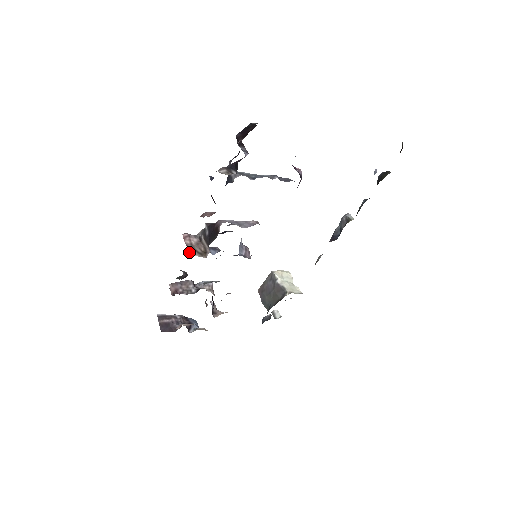
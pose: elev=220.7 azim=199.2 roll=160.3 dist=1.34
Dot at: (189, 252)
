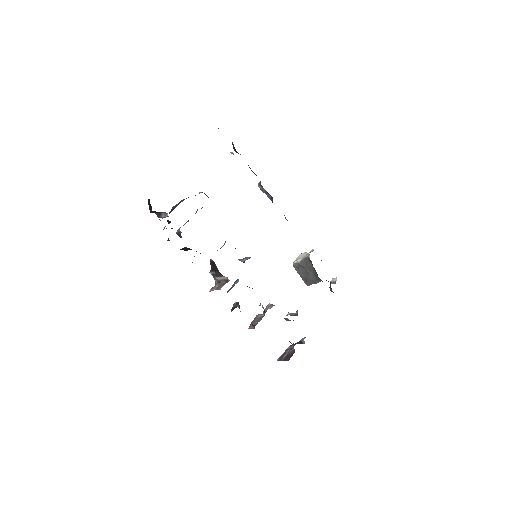
Dot at: (219, 289)
